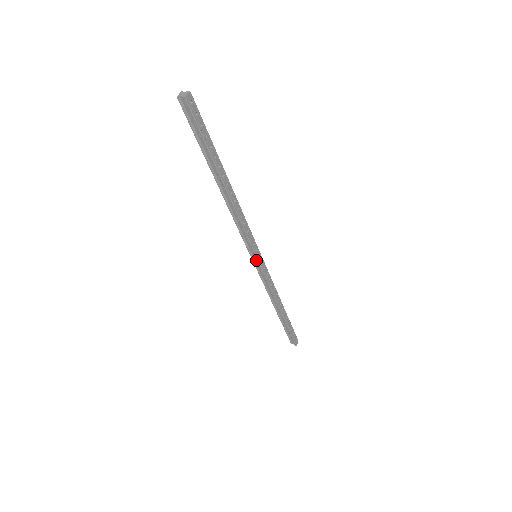
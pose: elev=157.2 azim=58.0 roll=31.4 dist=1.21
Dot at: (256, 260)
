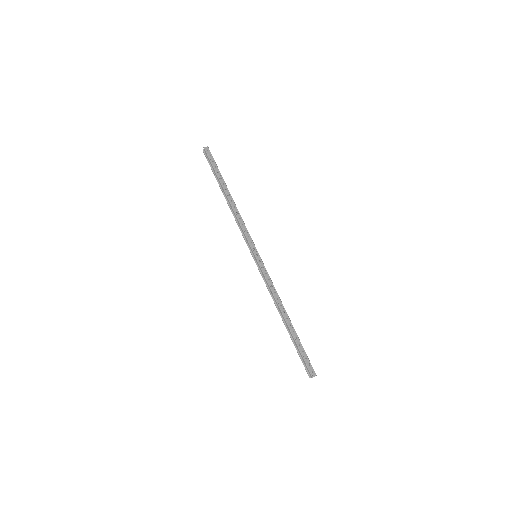
Dot at: (255, 258)
